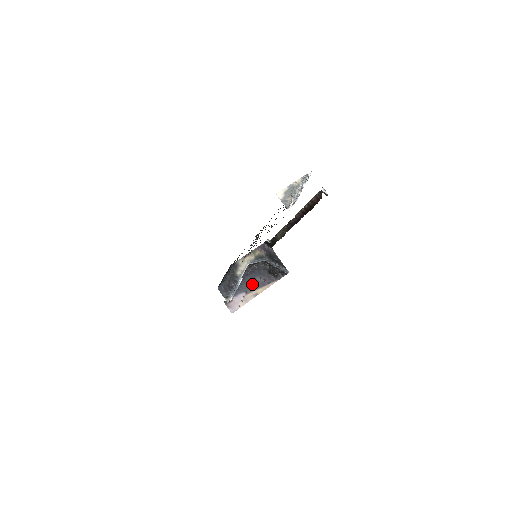
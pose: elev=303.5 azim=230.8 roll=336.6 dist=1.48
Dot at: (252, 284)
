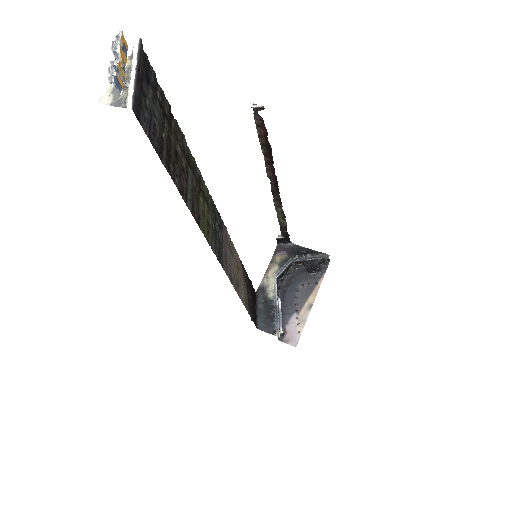
Dot at: (297, 298)
